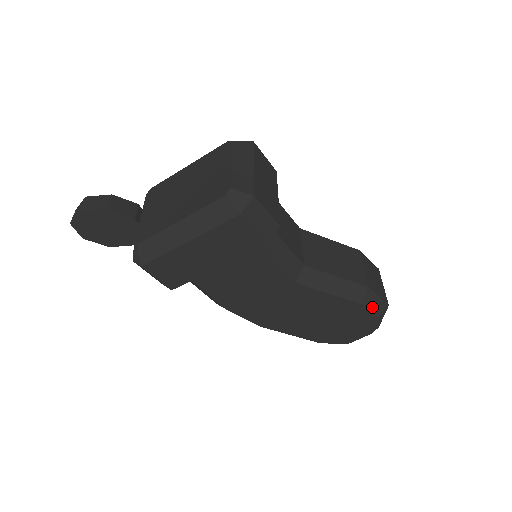
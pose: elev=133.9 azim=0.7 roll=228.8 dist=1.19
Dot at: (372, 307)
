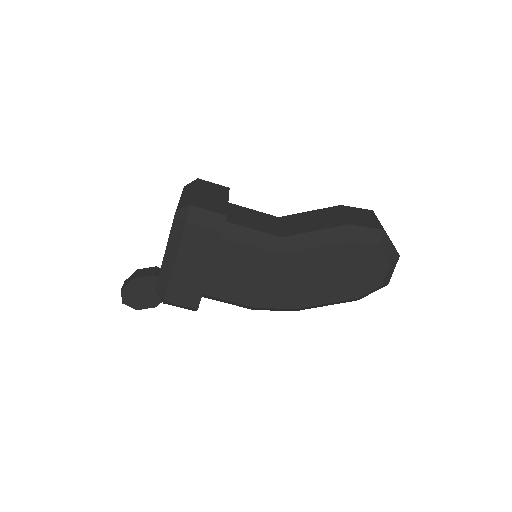
Dot at: (365, 239)
